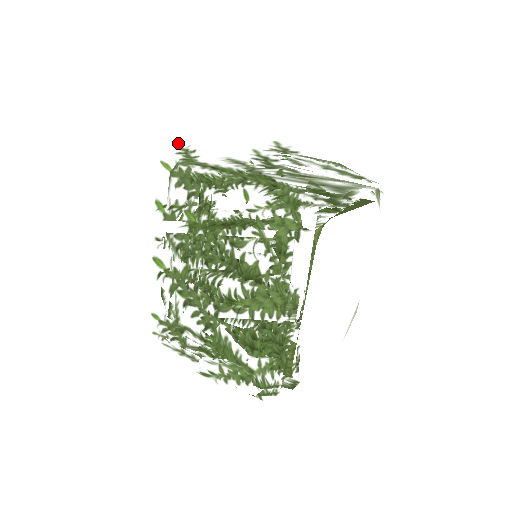
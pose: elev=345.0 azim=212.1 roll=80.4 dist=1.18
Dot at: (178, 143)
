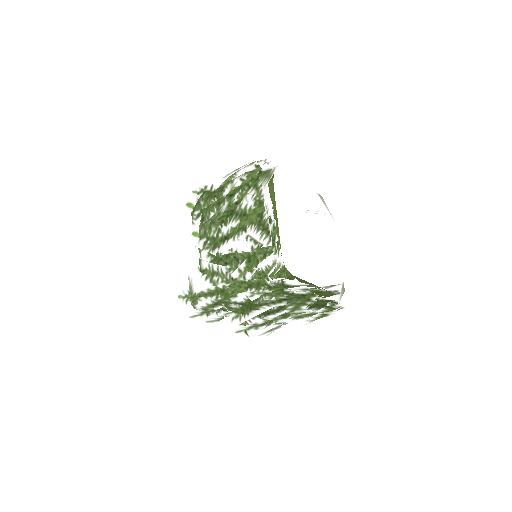
Dot at: (178, 297)
